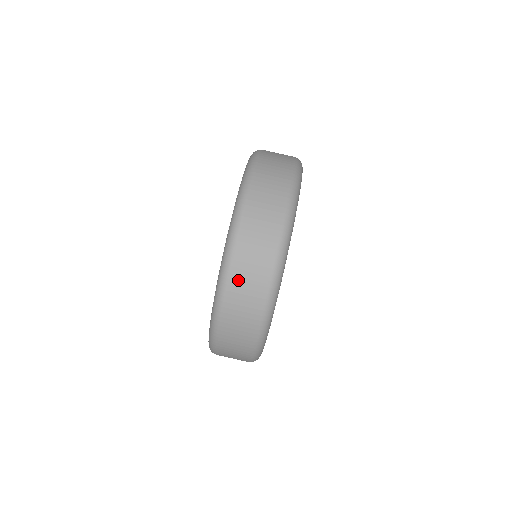
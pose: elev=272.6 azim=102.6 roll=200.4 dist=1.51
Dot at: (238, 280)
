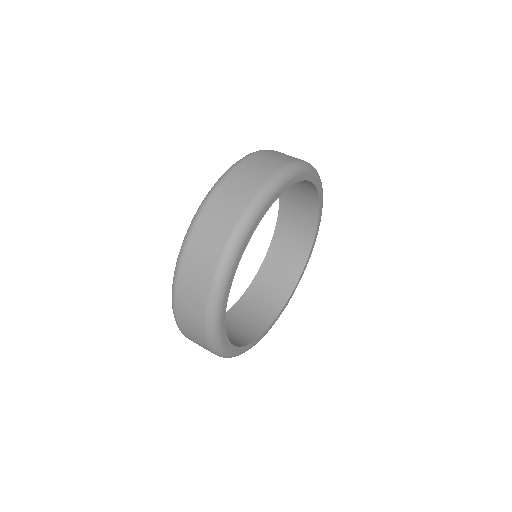
Dot at: (199, 237)
